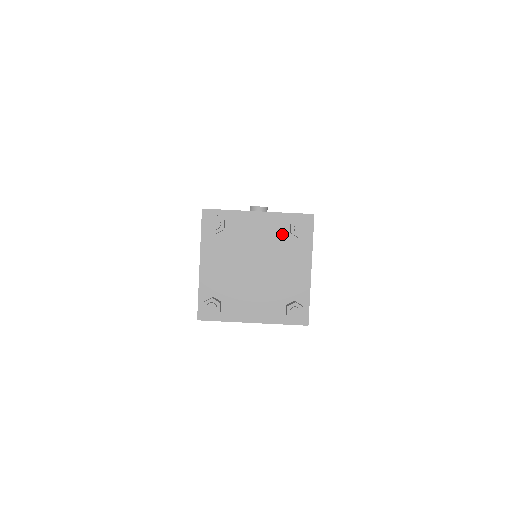
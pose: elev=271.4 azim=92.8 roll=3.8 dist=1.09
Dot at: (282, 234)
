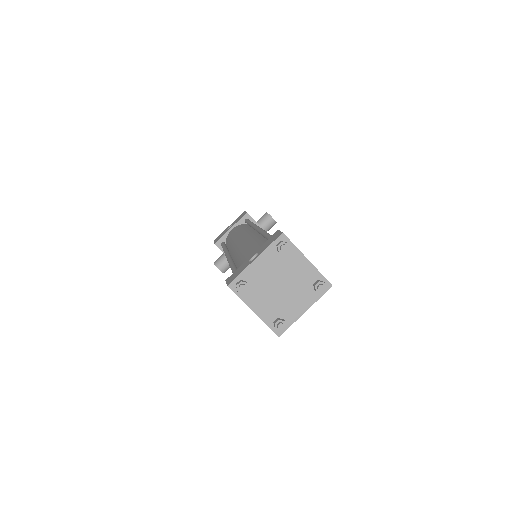
Dot at: (309, 281)
